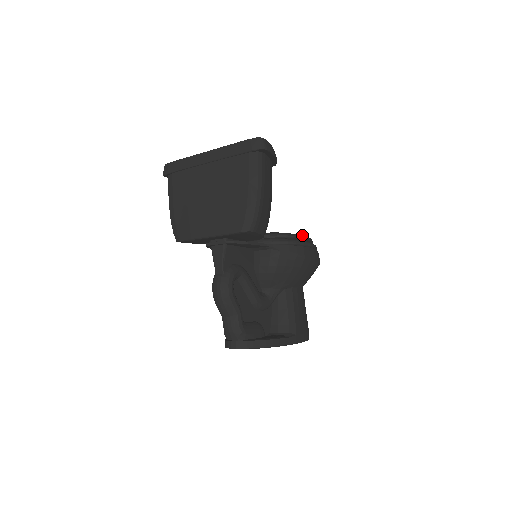
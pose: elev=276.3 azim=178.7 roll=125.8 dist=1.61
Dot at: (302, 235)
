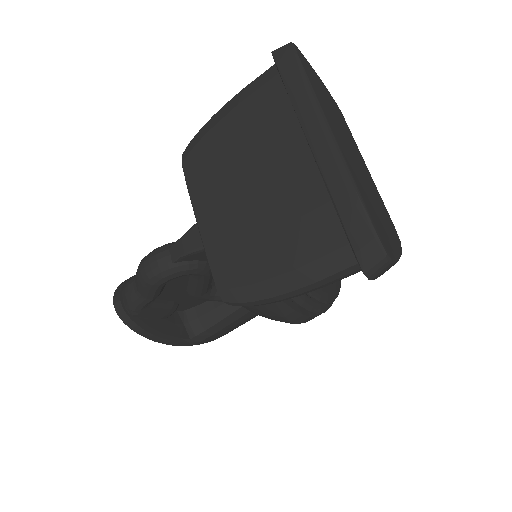
Dot at: (325, 297)
